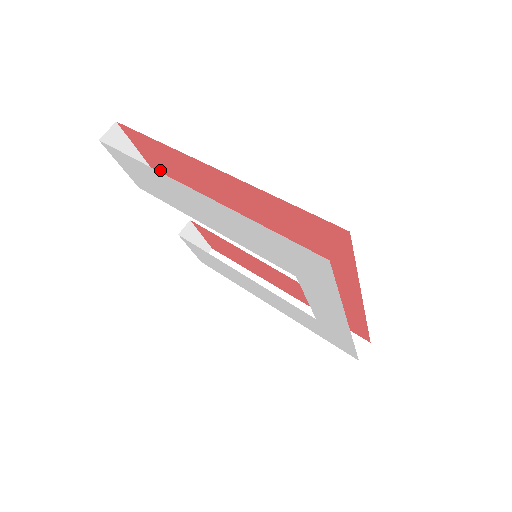
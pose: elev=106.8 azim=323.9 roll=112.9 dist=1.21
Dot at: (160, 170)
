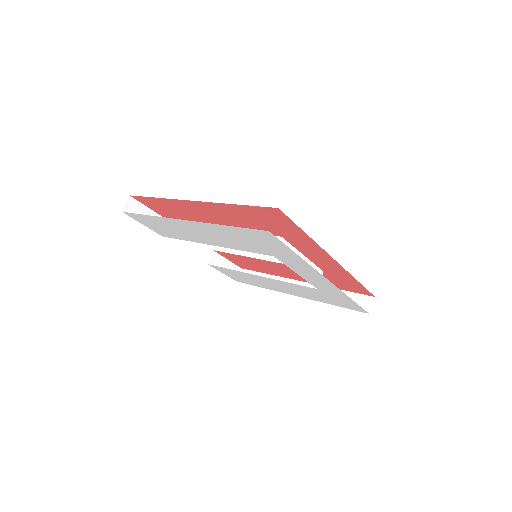
Dot at: occluded
